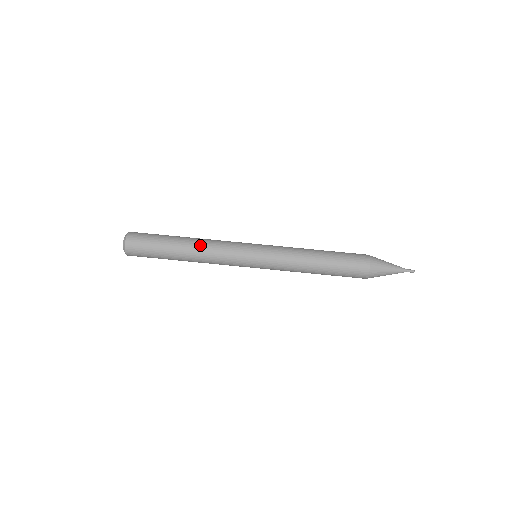
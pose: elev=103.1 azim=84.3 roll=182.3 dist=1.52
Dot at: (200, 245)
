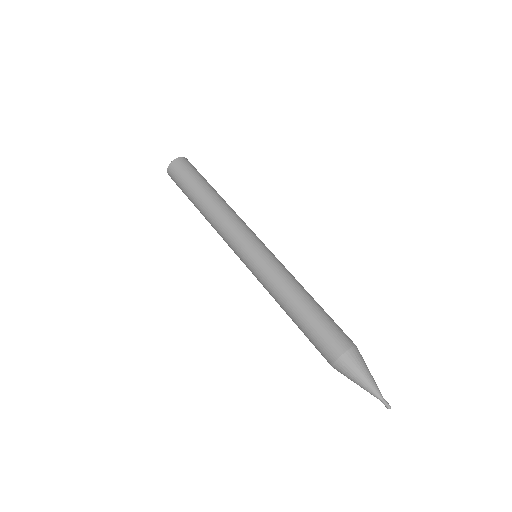
Dot at: (220, 206)
